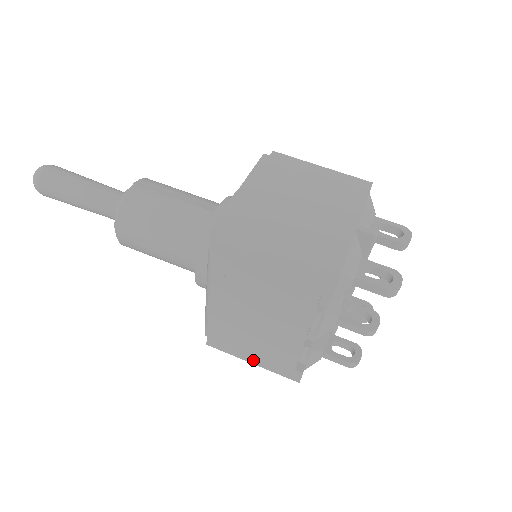
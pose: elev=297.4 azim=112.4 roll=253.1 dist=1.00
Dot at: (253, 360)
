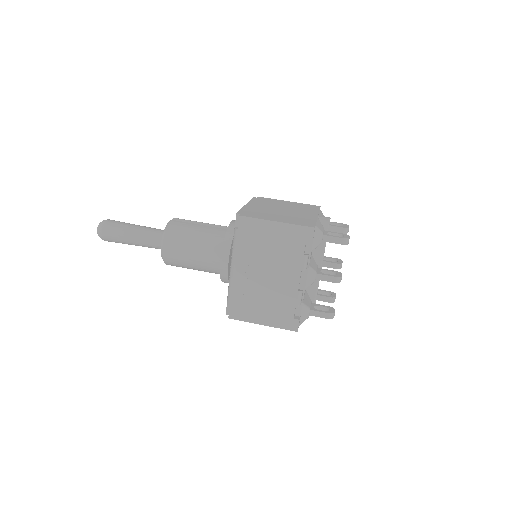
Dot at: (263, 321)
